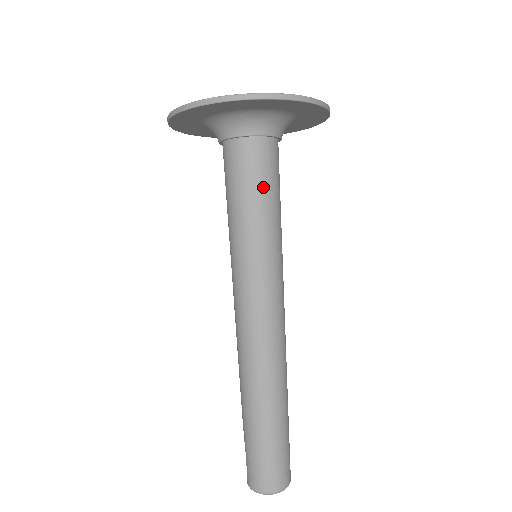
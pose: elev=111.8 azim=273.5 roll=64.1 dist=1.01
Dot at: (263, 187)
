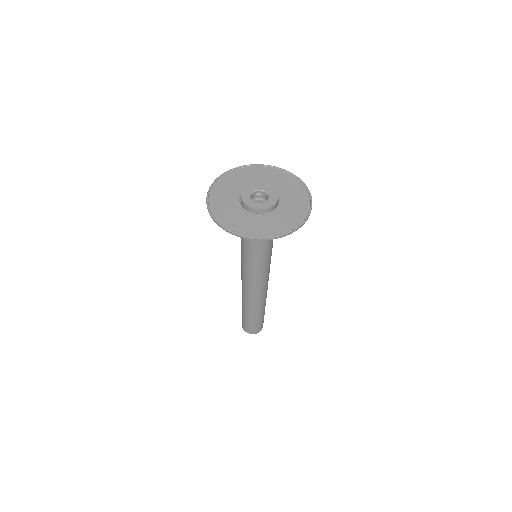
Dot at: (259, 243)
